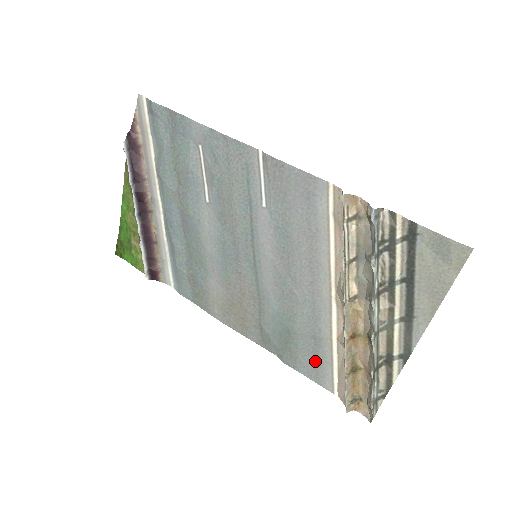
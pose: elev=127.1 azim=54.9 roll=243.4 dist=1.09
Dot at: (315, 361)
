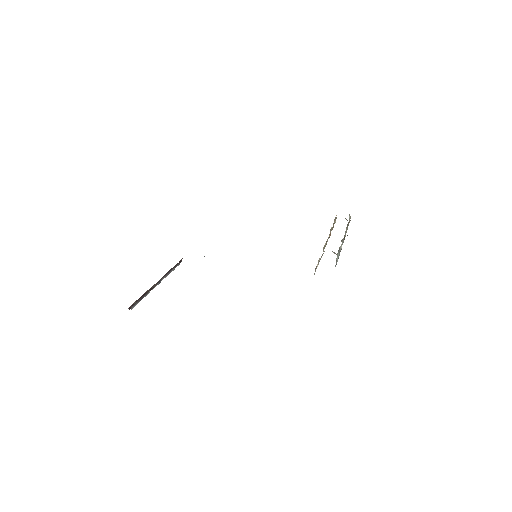
Dot at: occluded
